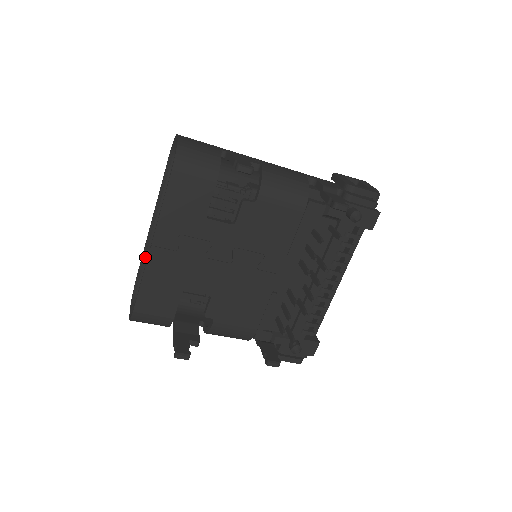
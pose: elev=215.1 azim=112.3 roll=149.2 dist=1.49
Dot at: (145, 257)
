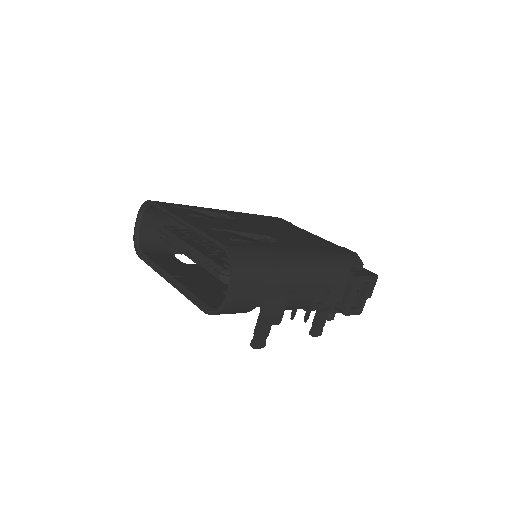
Dot at: occluded
